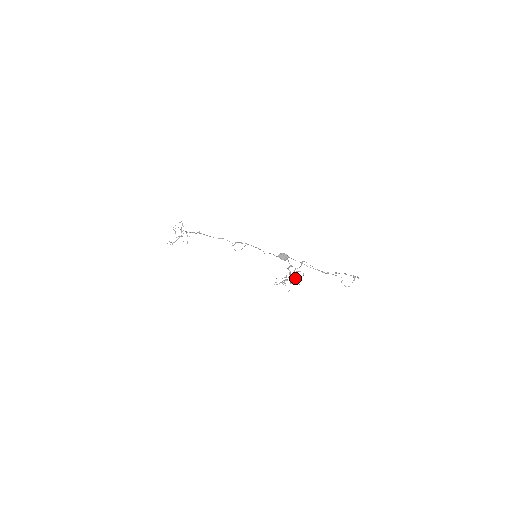
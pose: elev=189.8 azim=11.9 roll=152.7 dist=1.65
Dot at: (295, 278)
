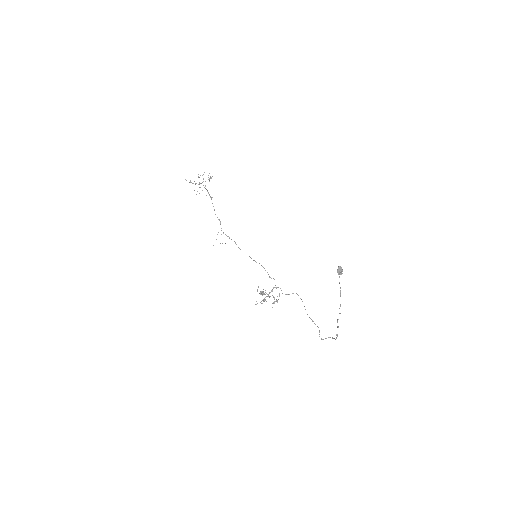
Dot at: occluded
